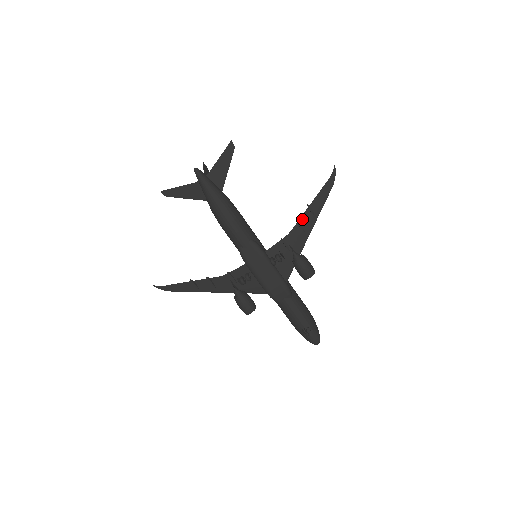
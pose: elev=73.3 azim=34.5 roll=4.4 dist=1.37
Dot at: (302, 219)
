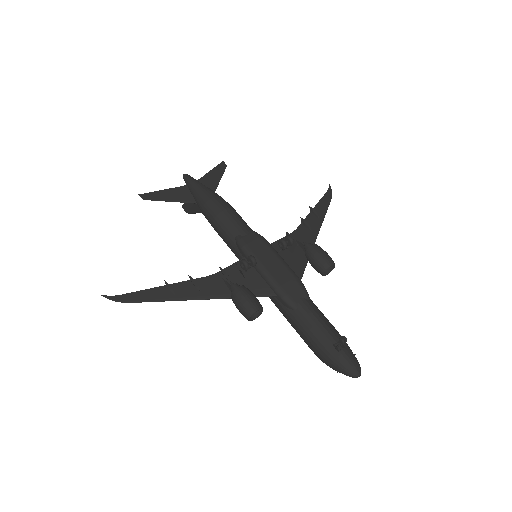
Dot at: (306, 220)
